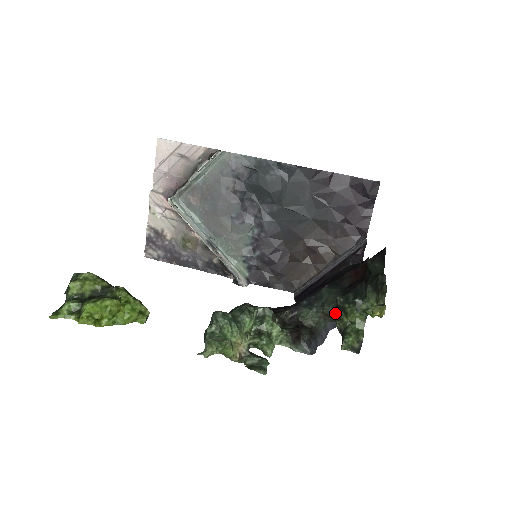
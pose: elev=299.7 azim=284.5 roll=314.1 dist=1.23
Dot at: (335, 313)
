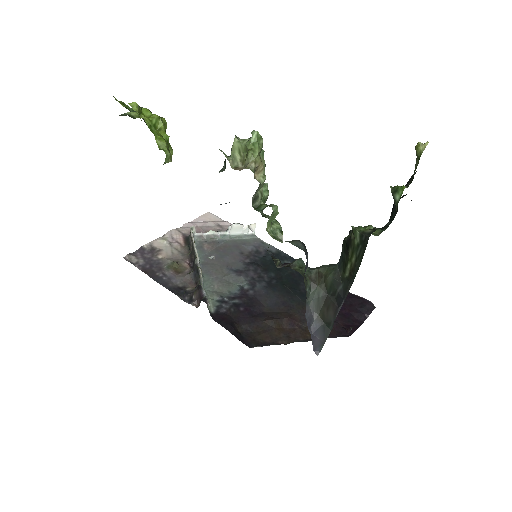
Dot at: occluded
